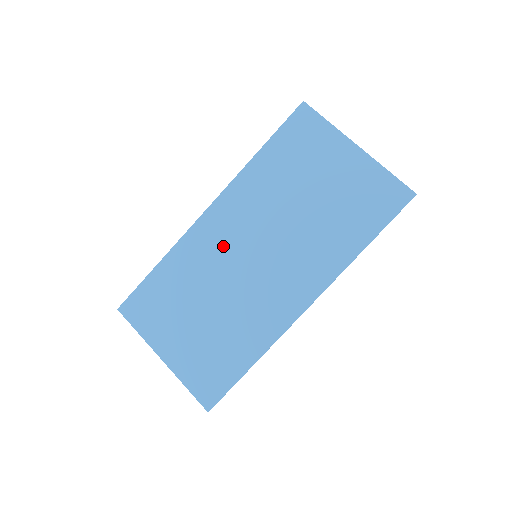
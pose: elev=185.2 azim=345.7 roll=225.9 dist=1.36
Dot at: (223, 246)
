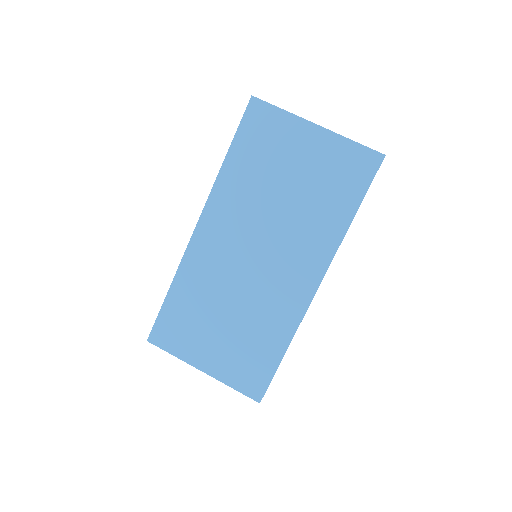
Dot at: (223, 256)
